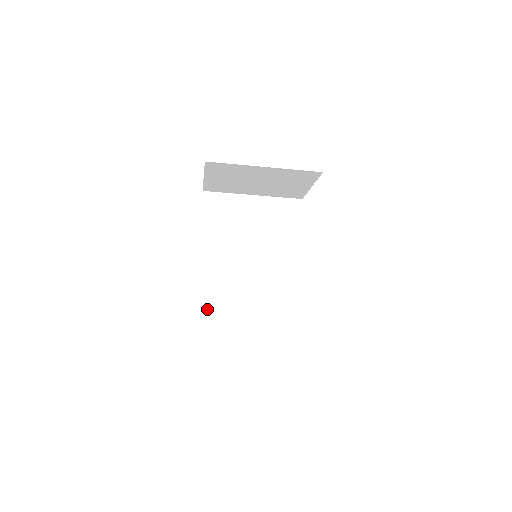
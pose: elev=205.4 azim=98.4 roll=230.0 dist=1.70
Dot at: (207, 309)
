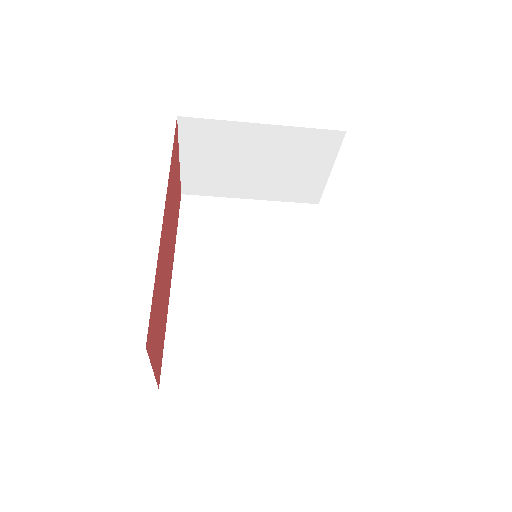
Dot at: (182, 350)
